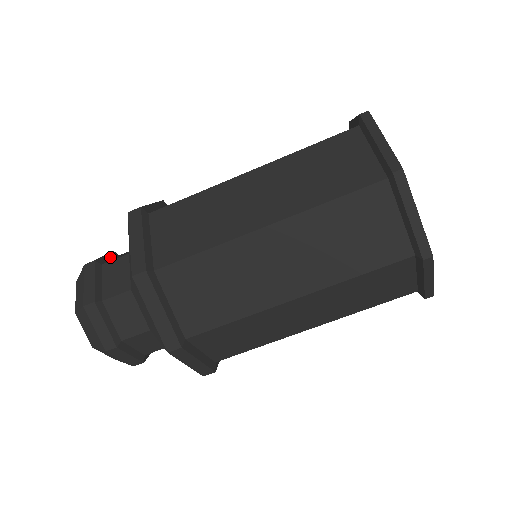
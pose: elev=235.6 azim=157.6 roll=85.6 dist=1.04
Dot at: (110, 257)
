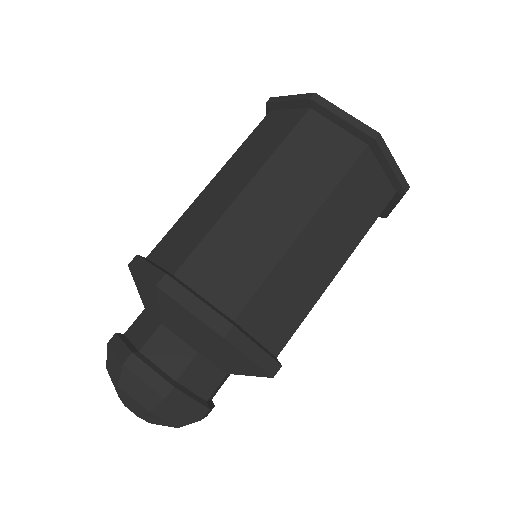
Dot at: occluded
